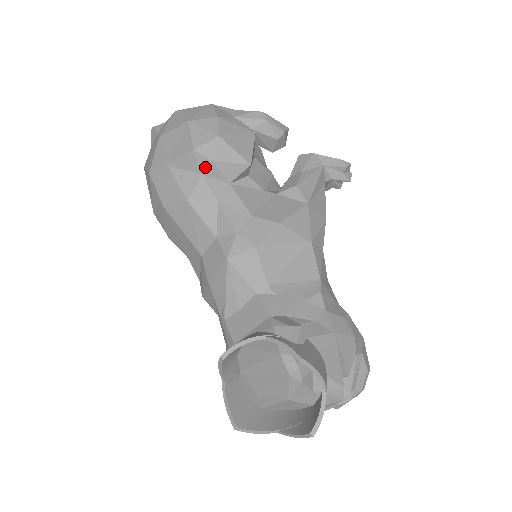
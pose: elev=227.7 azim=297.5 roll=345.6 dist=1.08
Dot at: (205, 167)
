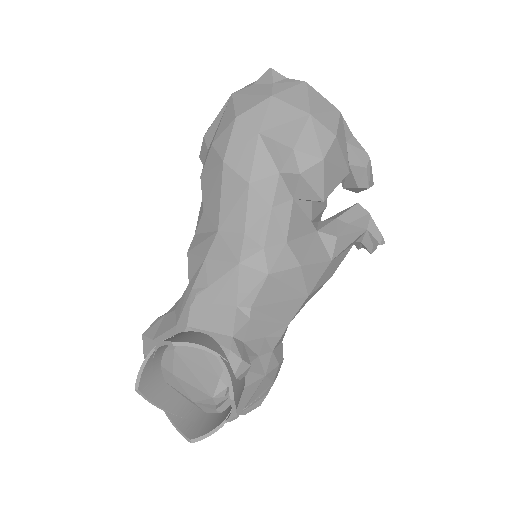
Dot at: (288, 171)
